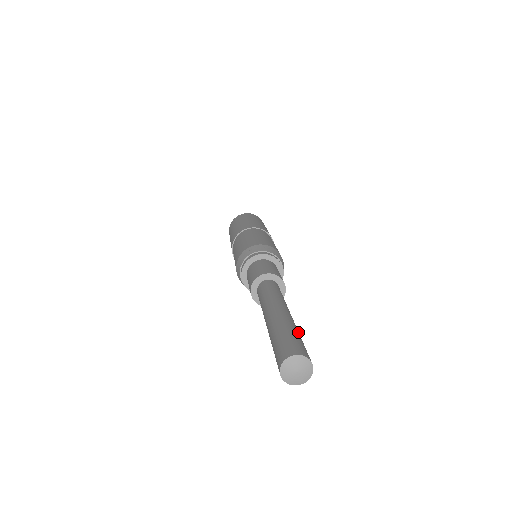
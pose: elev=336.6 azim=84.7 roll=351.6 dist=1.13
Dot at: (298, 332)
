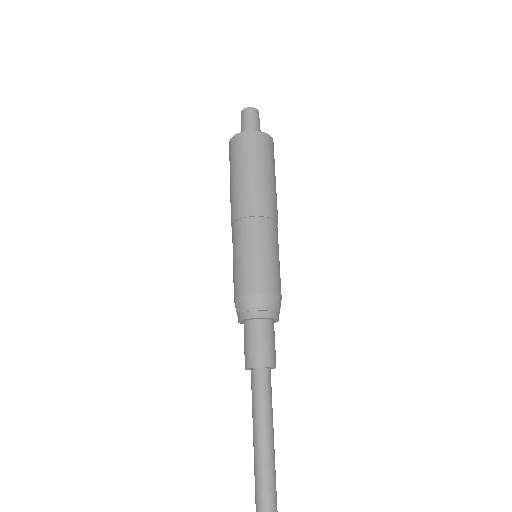
Dot at: (274, 480)
